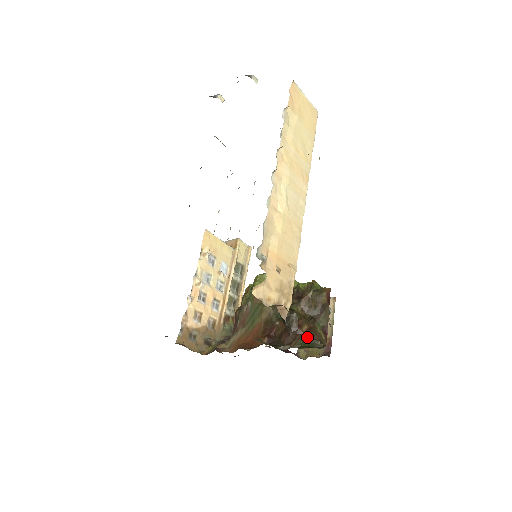
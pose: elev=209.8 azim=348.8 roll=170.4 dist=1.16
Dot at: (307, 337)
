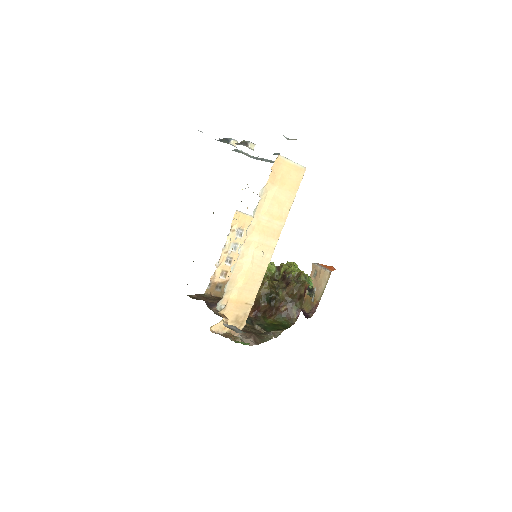
Dot at: (283, 315)
